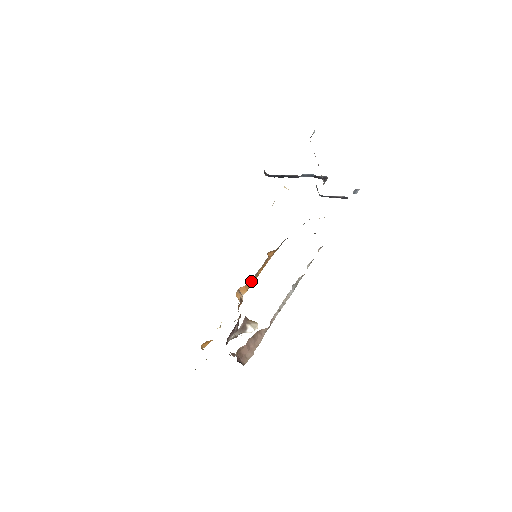
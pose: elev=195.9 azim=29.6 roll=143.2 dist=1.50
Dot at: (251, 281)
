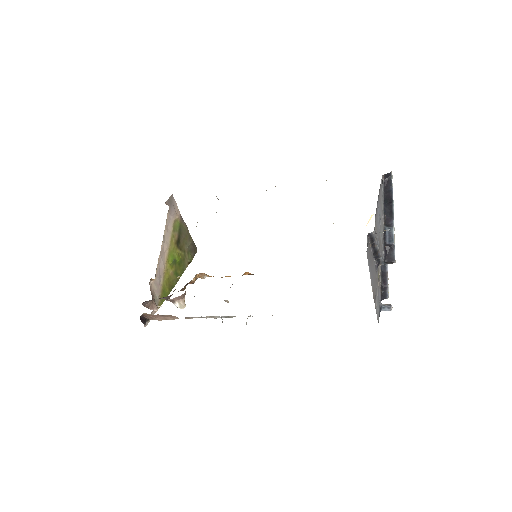
Dot at: occluded
